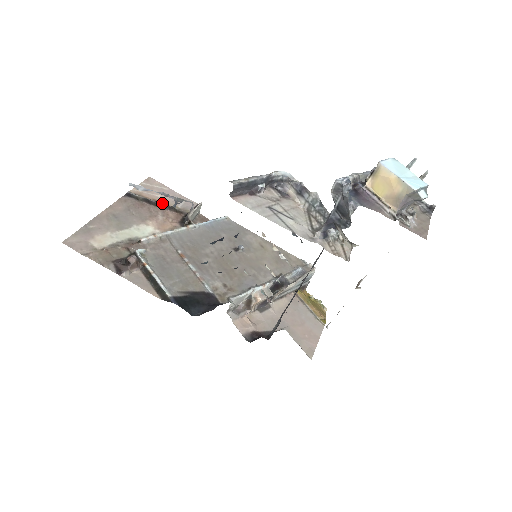
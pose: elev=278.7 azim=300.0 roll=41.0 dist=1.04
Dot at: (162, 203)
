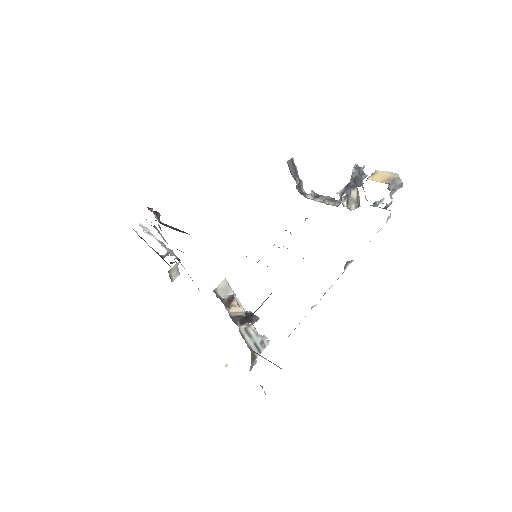
Dot at: occluded
